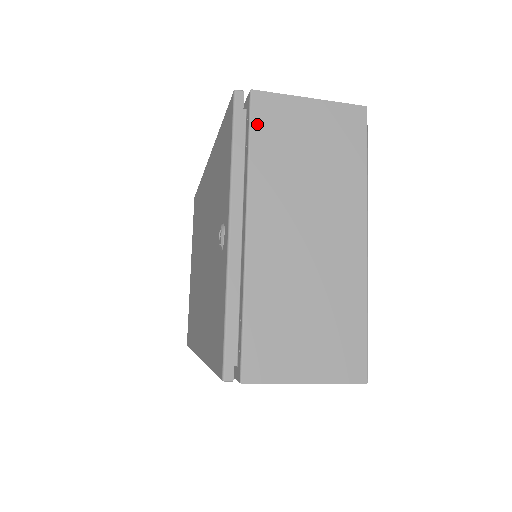
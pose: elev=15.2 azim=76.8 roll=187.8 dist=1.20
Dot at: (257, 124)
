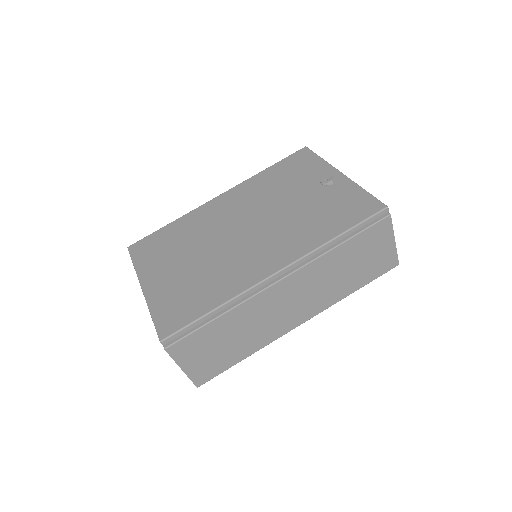
Dot at: occluded
